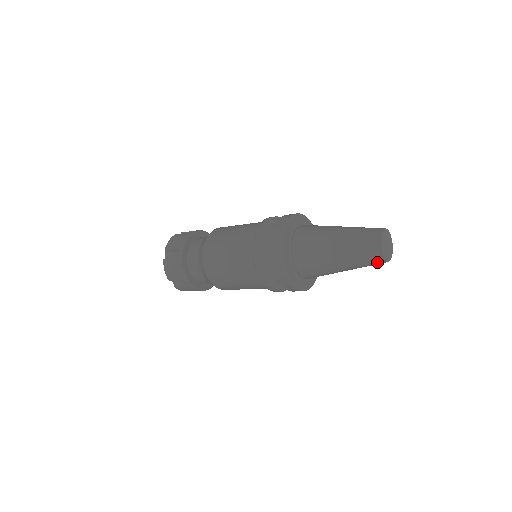
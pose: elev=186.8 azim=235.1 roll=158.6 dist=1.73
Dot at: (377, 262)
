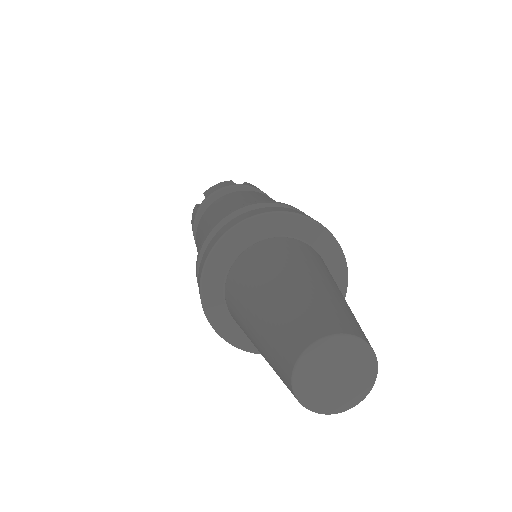
Dot at: occluded
